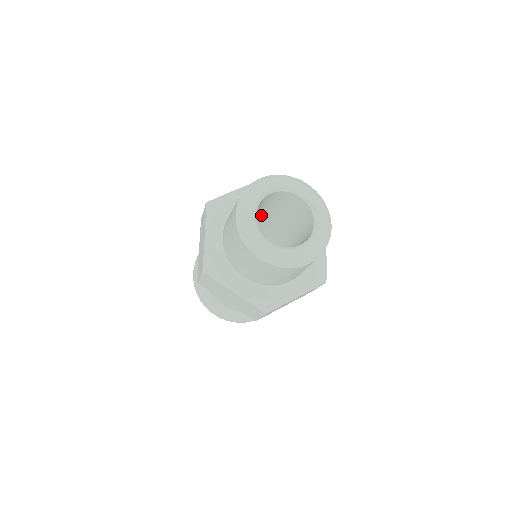
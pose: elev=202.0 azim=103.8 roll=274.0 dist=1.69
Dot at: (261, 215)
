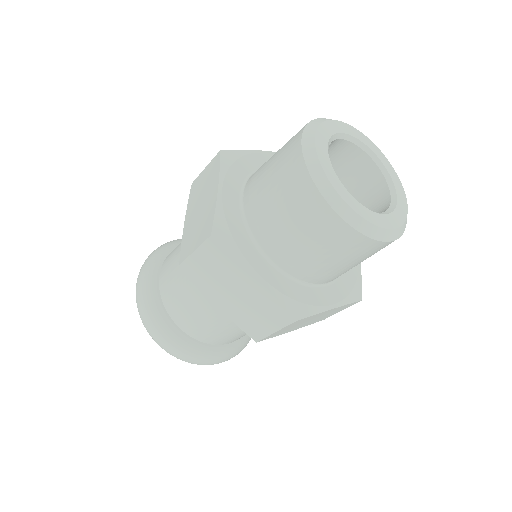
Dot at: occluded
